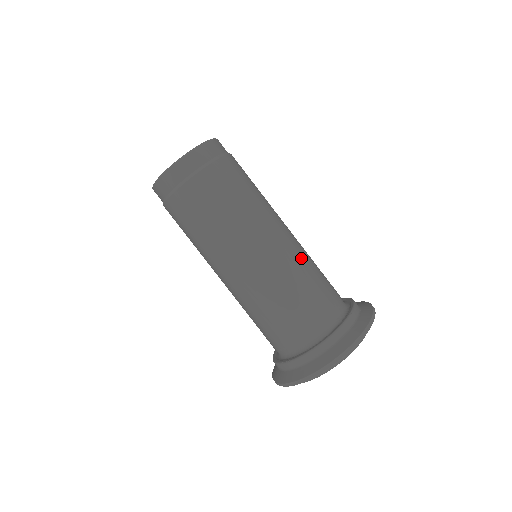
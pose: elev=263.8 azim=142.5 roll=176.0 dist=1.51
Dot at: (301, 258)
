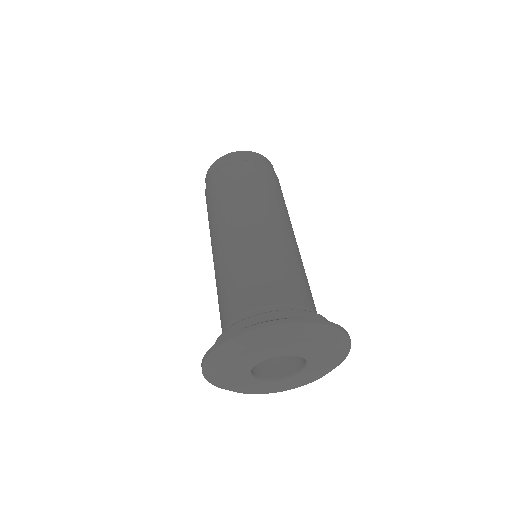
Dot at: occluded
